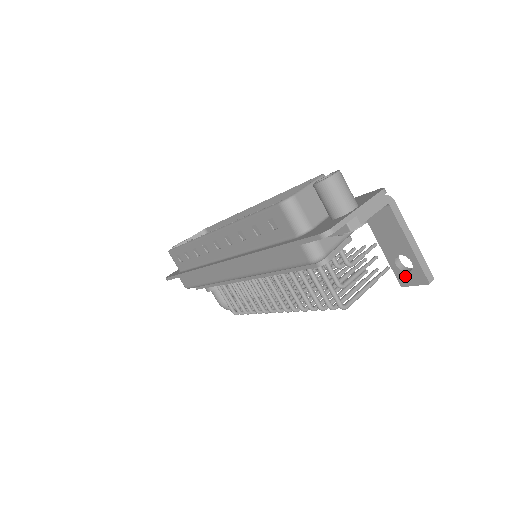
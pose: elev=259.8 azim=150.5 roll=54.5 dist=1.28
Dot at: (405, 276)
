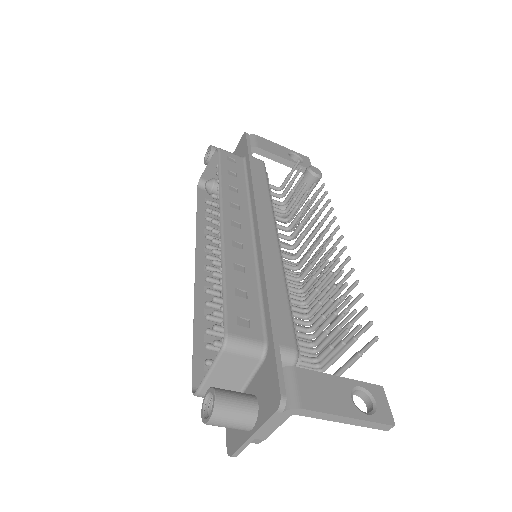
Dot at: (368, 402)
